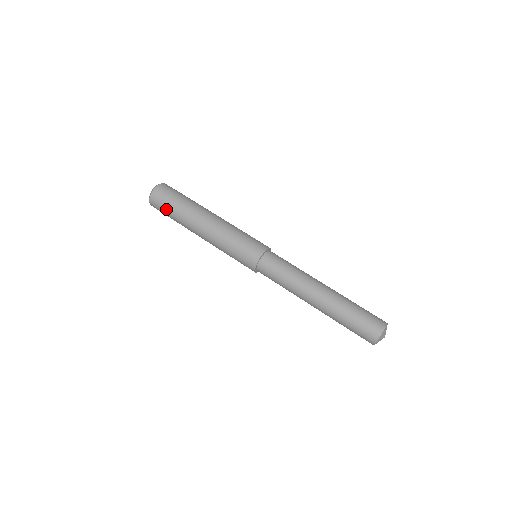
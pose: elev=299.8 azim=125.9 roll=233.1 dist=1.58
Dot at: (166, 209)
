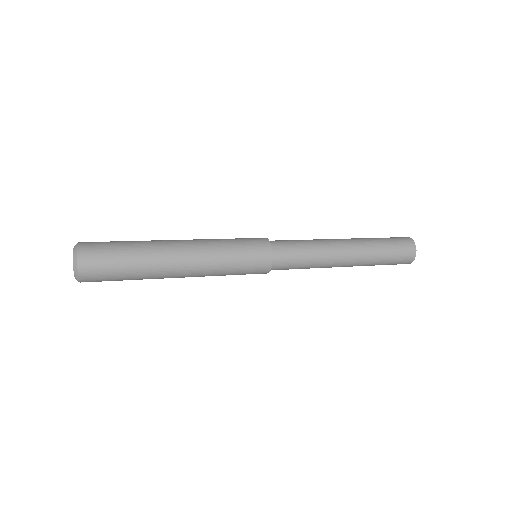
Dot at: (113, 247)
